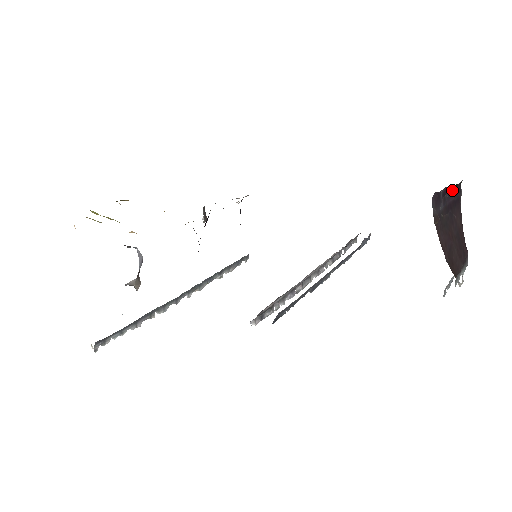
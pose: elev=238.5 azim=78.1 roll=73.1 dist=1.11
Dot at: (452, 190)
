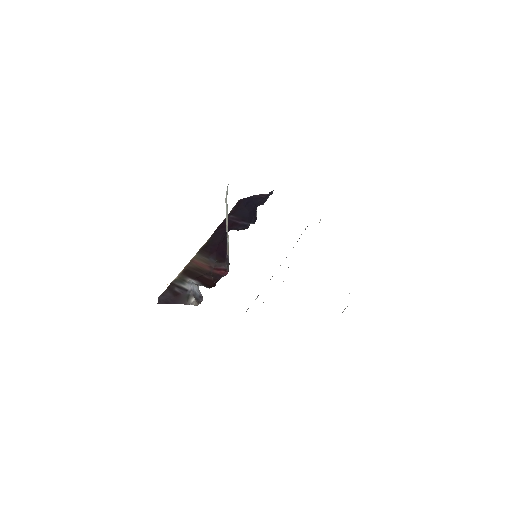
Dot at: occluded
